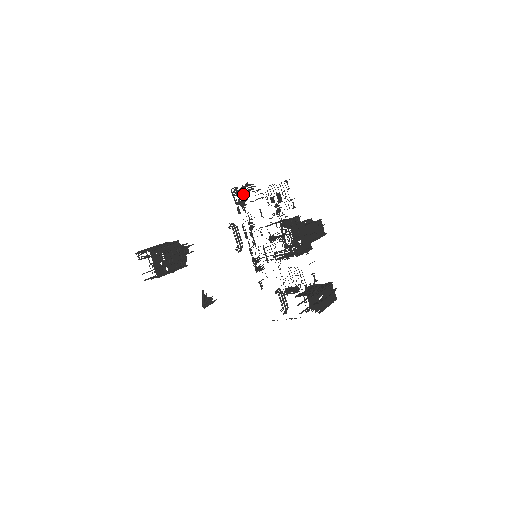
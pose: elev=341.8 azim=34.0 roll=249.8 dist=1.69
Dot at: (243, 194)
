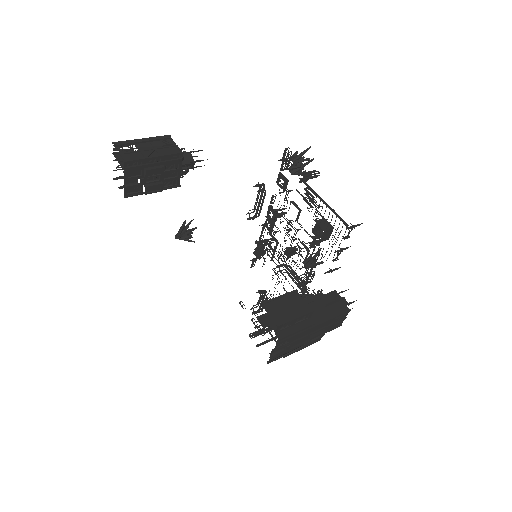
Dot at: occluded
